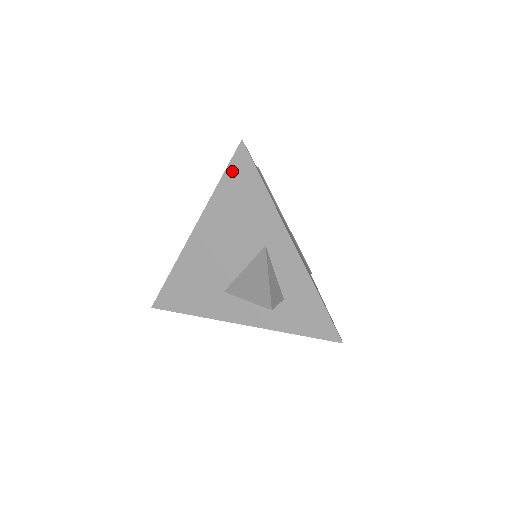
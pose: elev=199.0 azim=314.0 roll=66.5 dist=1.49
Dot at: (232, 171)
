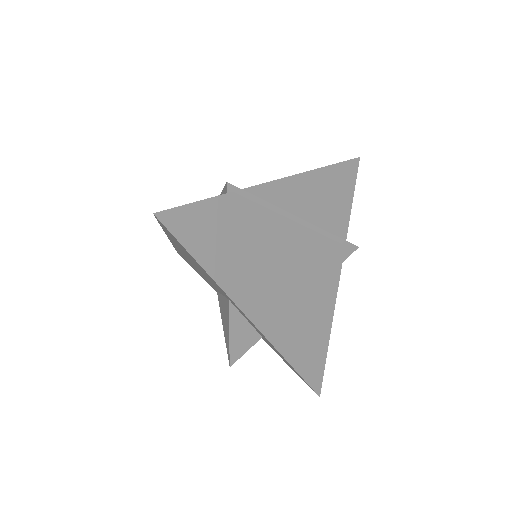
Dot at: (165, 229)
